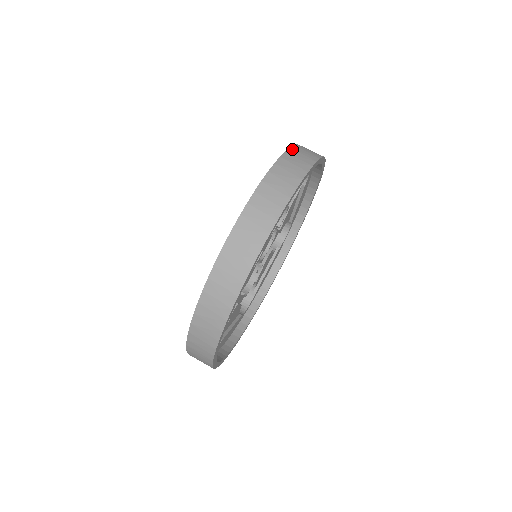
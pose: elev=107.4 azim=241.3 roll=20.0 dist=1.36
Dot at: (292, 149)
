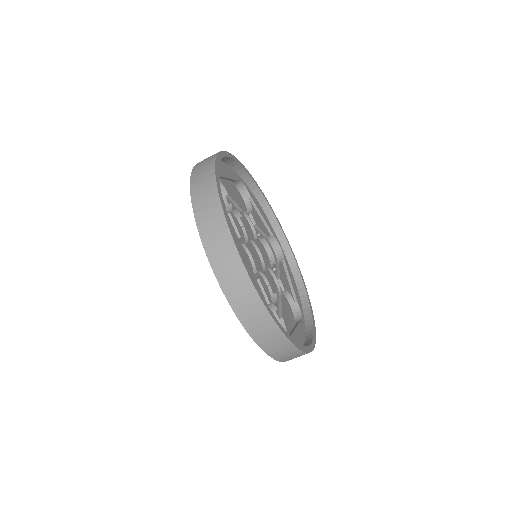
Dot at: (199, 225)
